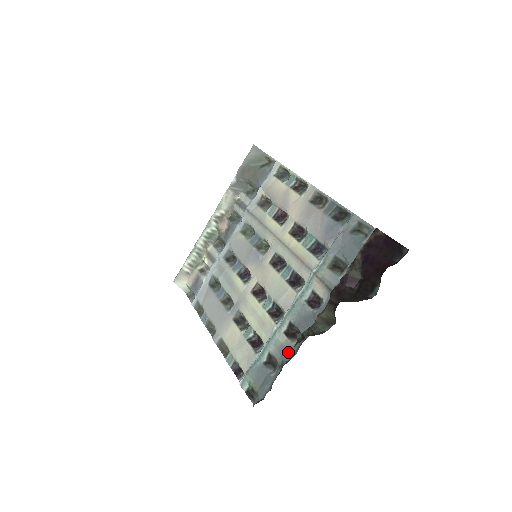
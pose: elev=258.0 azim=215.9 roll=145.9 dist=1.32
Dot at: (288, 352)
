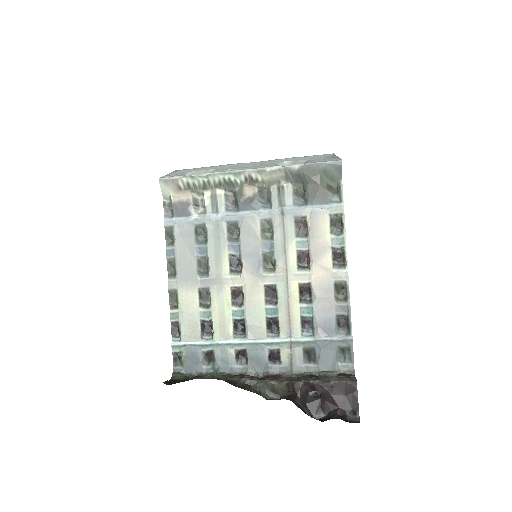
Dot at: (228, 367)
